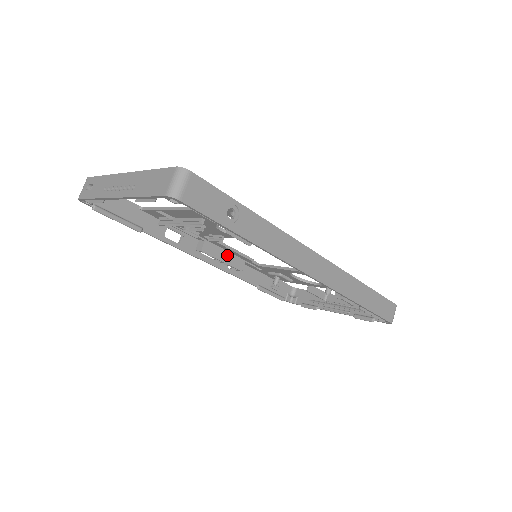
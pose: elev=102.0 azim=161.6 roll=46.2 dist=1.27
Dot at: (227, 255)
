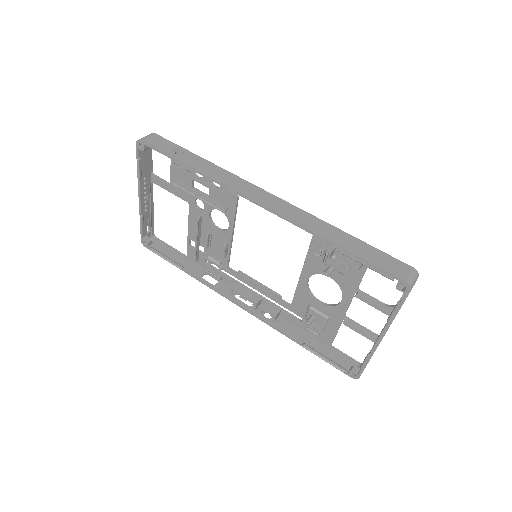
Dot at: (259, 299)
